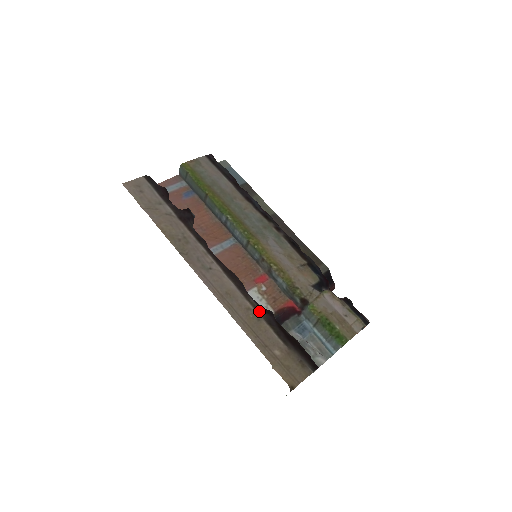
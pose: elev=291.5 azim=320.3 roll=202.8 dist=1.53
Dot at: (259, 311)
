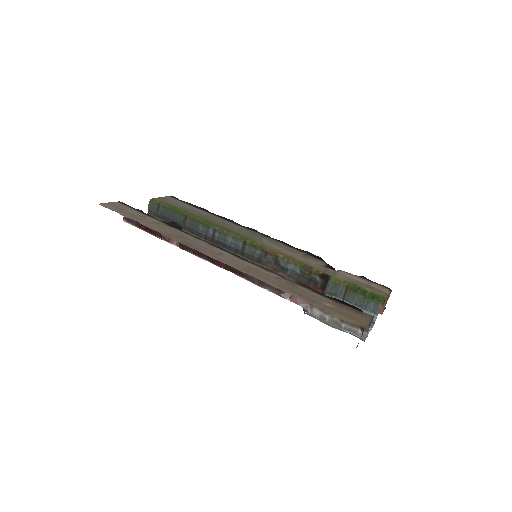
Dot at: (288, 280)
